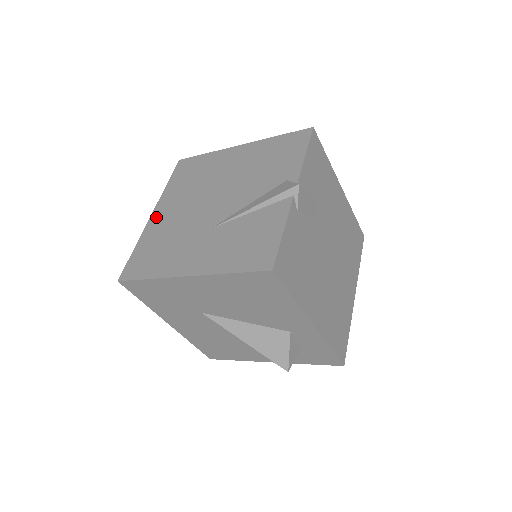
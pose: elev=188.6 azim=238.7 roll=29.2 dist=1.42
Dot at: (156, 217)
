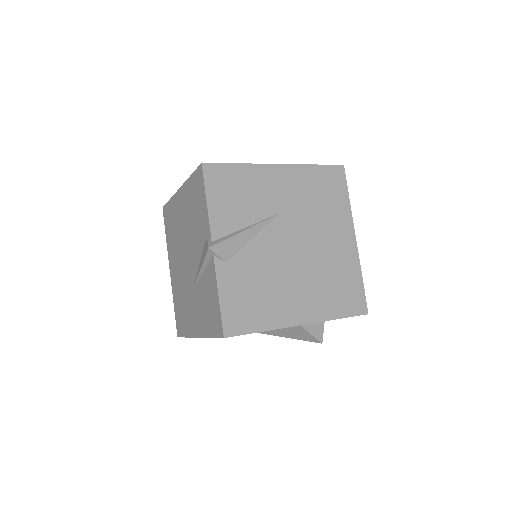
Dot at: (172, 275)
